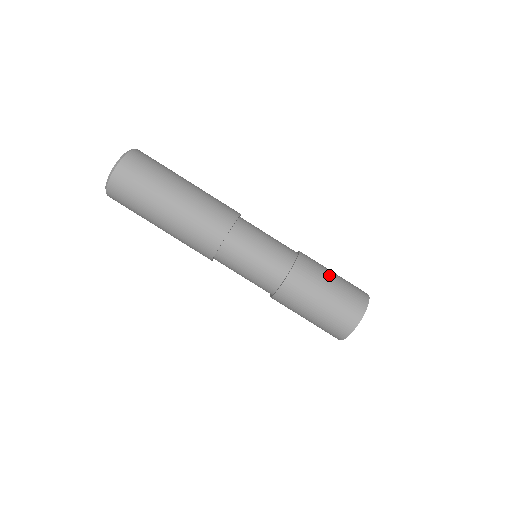
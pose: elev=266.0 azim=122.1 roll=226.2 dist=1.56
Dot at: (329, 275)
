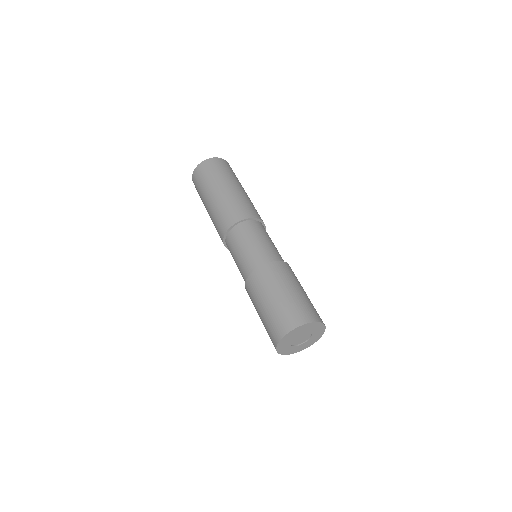
Dot at: occluded
